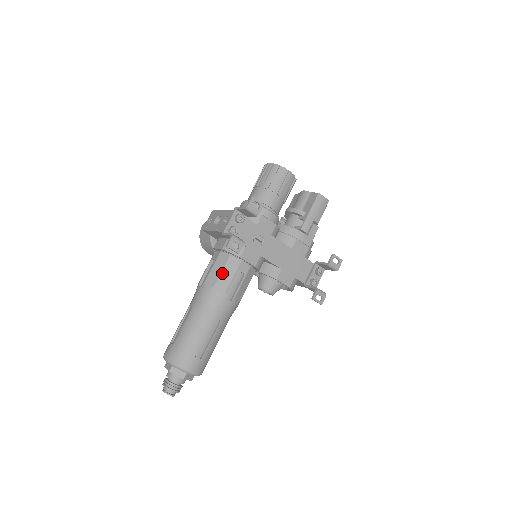
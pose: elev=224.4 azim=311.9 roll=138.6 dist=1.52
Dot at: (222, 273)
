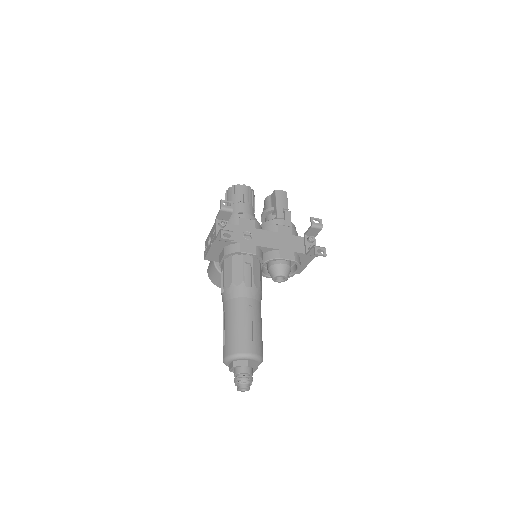
Dot at: (233, 270)
